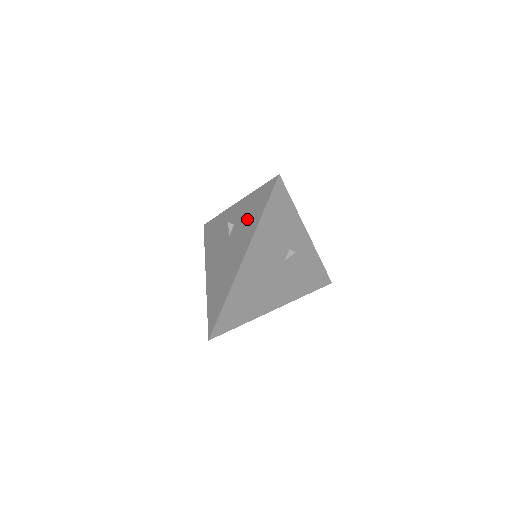
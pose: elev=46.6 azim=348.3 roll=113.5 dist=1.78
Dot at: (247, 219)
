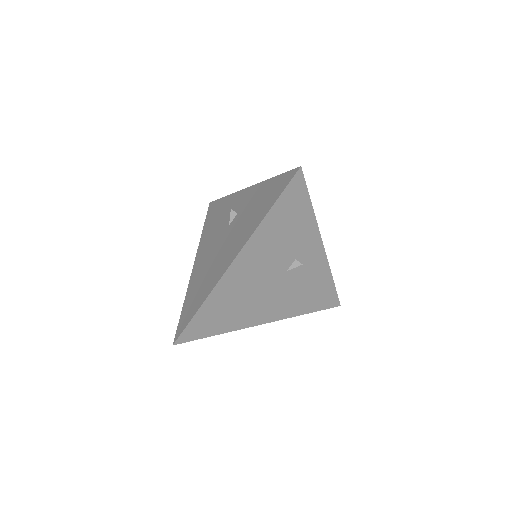
Dot at: (252, 211)
